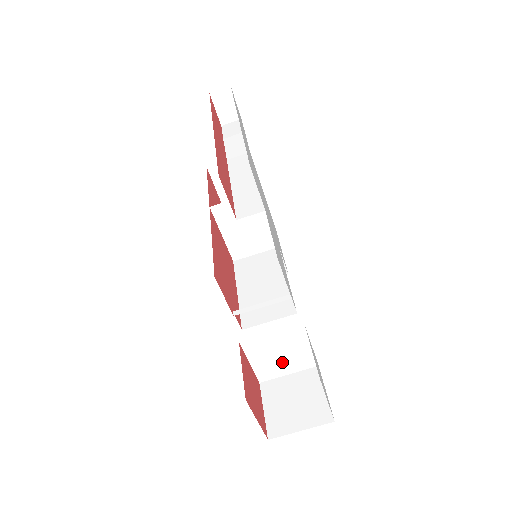
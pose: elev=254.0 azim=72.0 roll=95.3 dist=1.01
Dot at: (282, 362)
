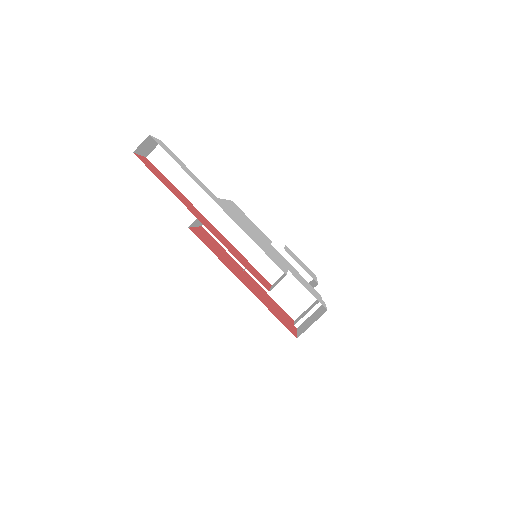
Dot at: occluded
